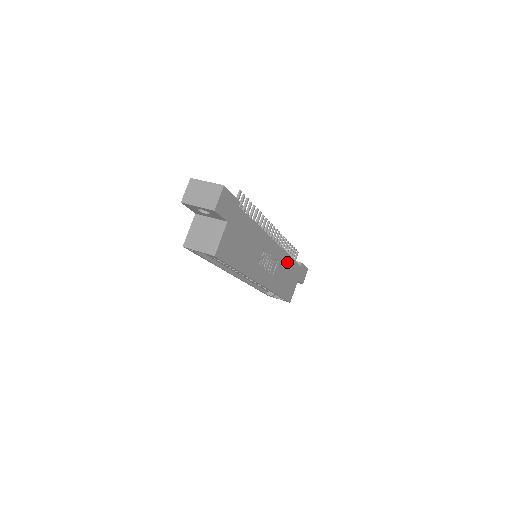
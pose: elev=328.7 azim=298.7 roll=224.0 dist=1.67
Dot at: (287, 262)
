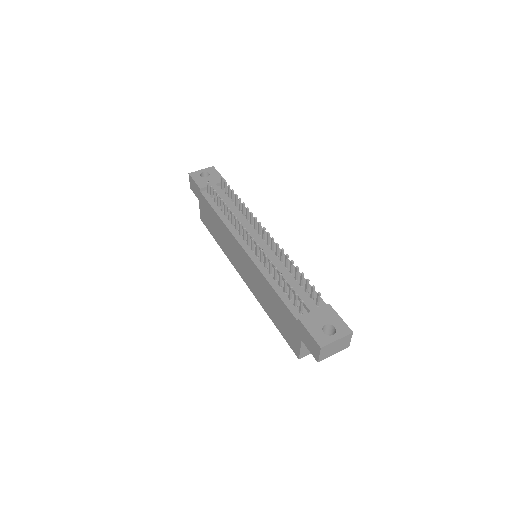
Dot at: occluded
